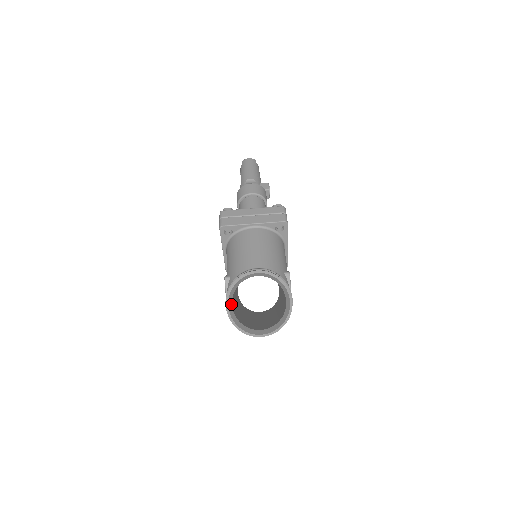
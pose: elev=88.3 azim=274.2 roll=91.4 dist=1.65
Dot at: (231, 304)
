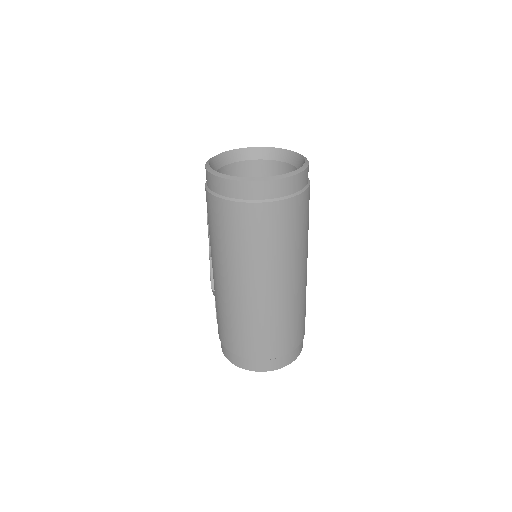
Dot at: occluded
